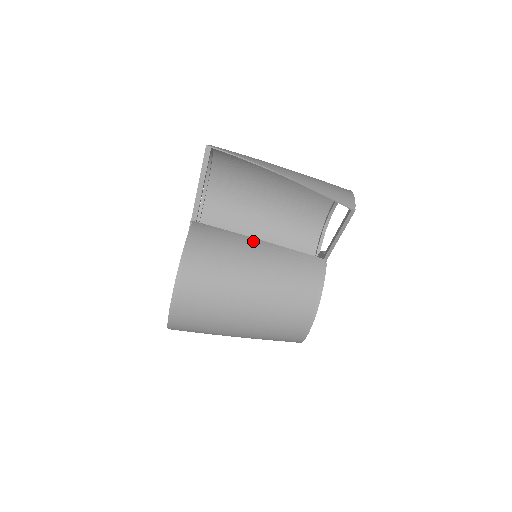
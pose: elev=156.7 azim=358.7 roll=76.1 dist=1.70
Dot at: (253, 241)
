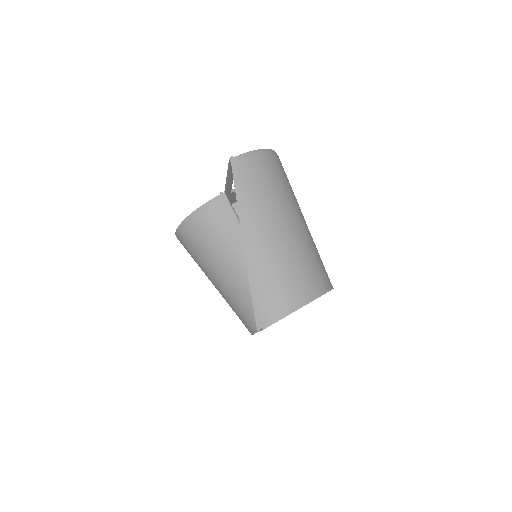
Dot at: occluded
